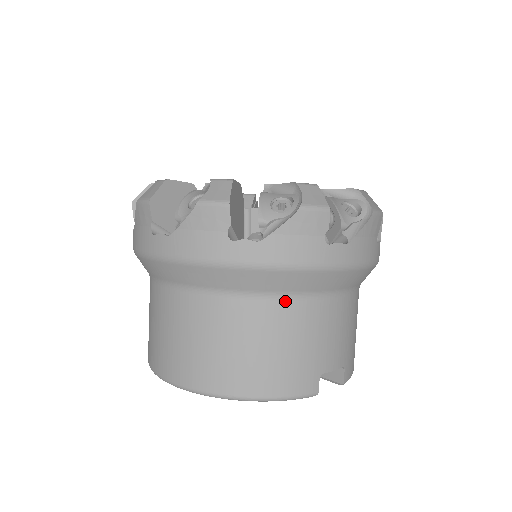
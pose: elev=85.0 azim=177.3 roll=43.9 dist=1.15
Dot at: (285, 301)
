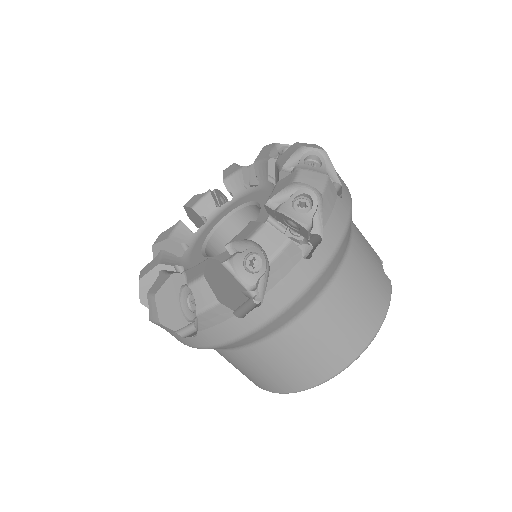
Dot at: (348, 256)
